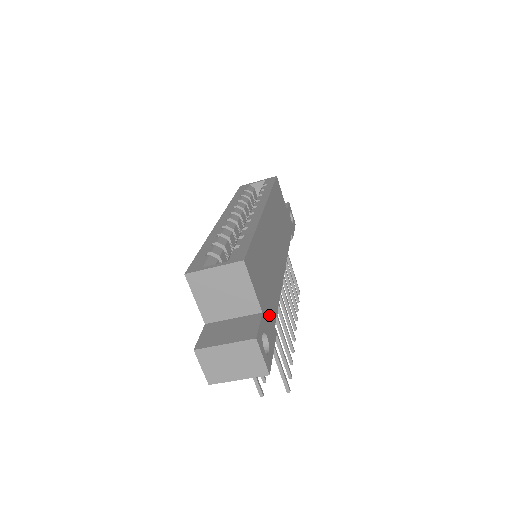
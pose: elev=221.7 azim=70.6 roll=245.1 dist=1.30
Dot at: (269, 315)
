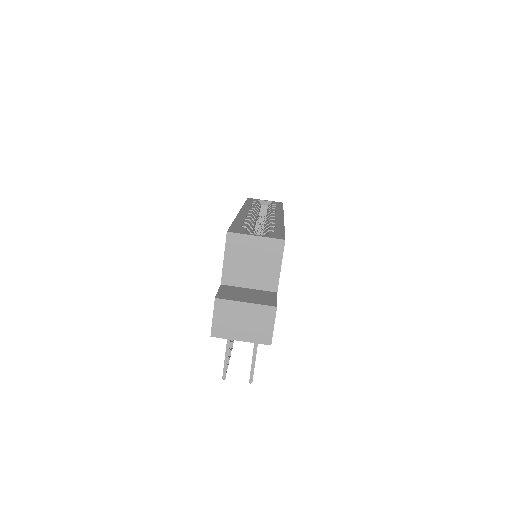
Dot at: occluded
